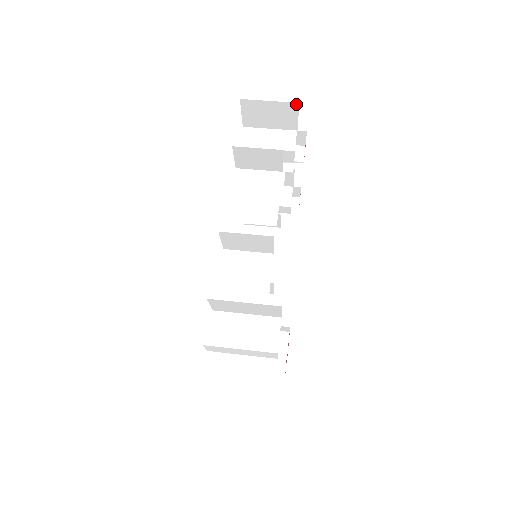
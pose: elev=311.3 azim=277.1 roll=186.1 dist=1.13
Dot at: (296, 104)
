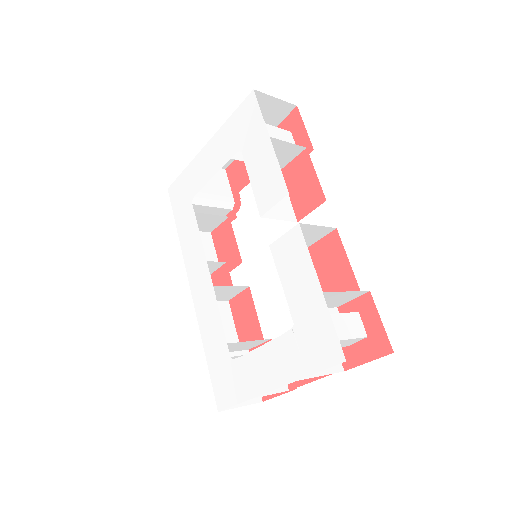
Dot at: (293, 106)
